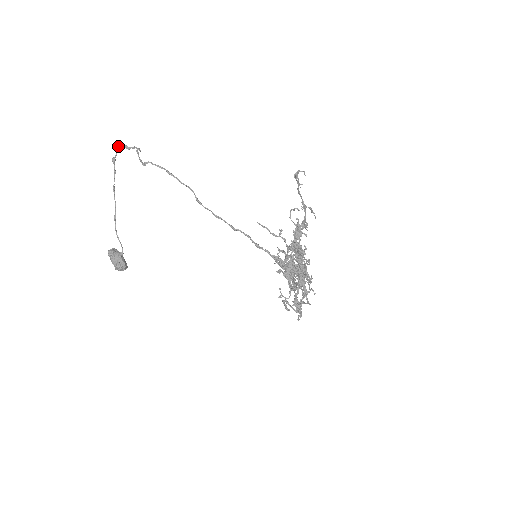
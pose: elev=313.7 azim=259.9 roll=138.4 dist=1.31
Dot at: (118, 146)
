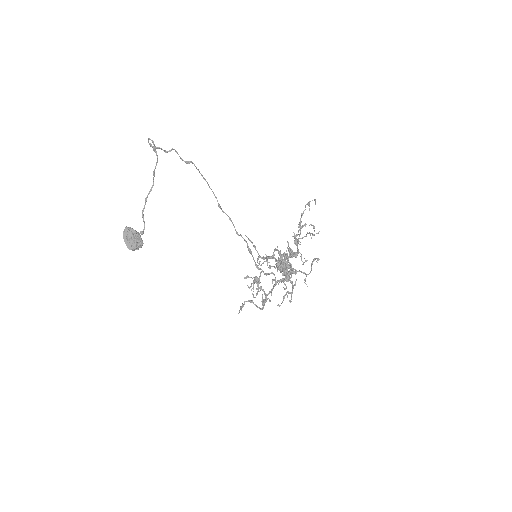
Dot at: (152, 140)
